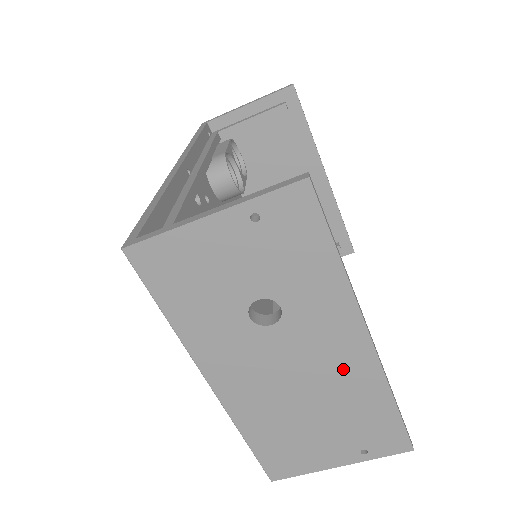
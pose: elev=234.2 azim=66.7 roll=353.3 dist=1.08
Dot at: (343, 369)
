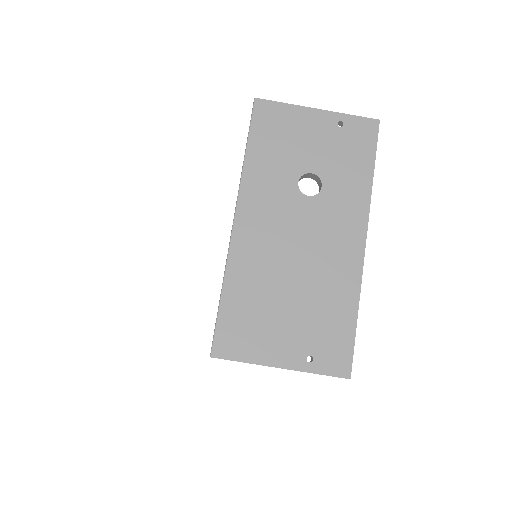
Dot at: (335, 259)
